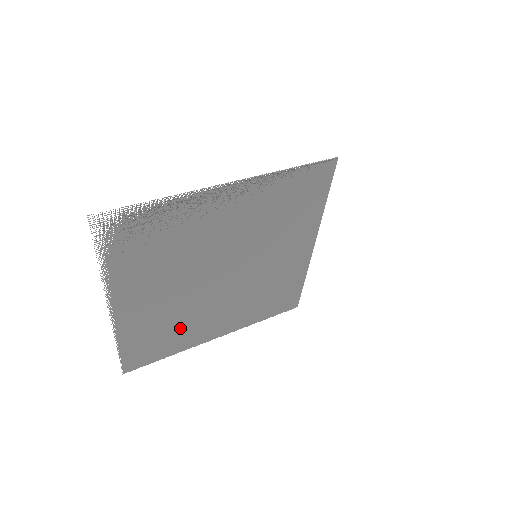
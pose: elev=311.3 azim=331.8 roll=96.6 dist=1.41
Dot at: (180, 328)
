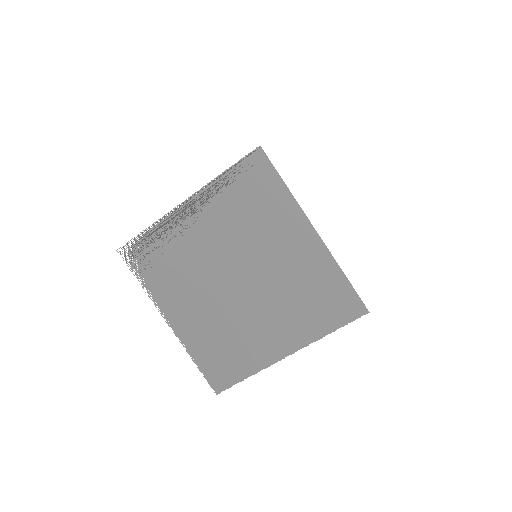
Dot at: (237, 342)
